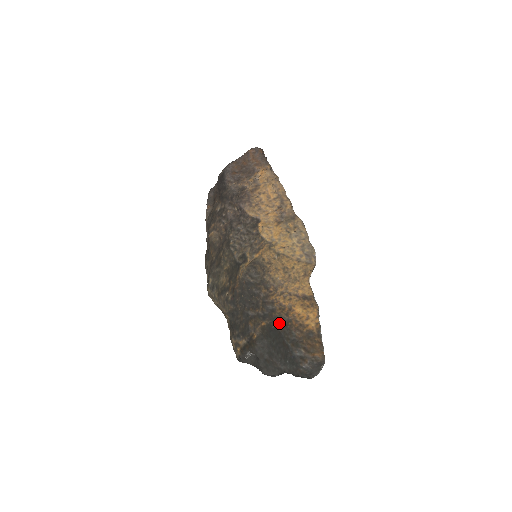
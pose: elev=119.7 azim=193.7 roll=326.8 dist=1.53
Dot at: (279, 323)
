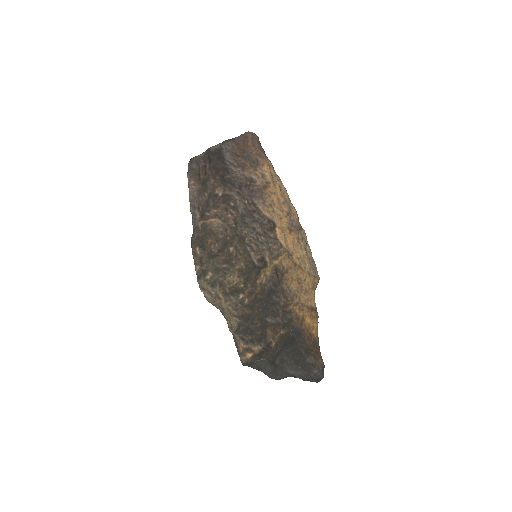
Dot at: (296, 332)
